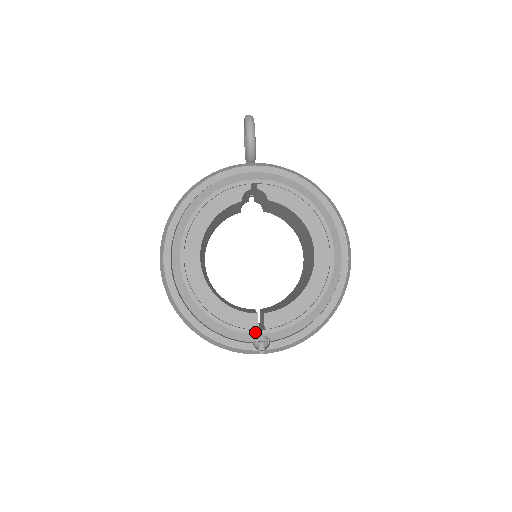
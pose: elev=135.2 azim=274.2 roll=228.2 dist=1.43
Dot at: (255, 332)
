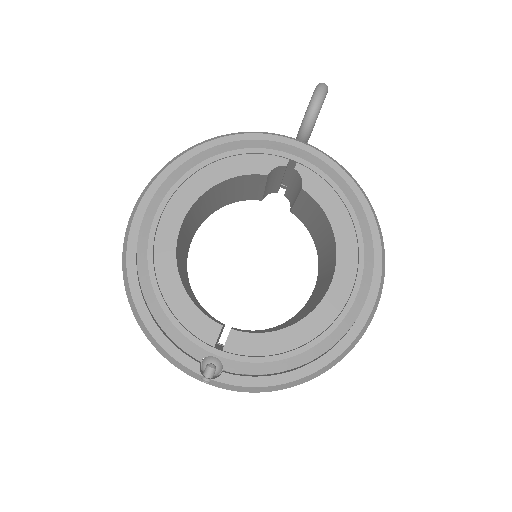
Dot at: (208, 348)
